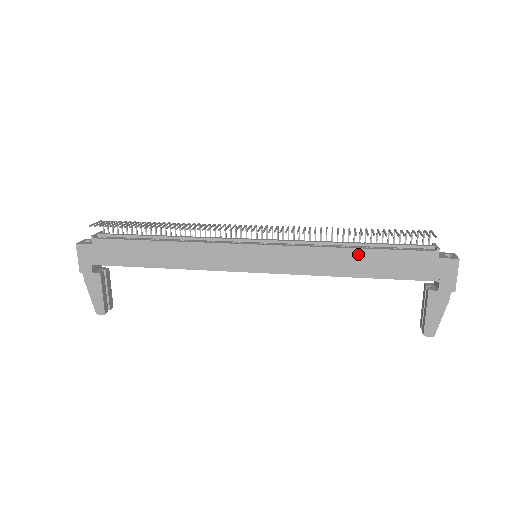
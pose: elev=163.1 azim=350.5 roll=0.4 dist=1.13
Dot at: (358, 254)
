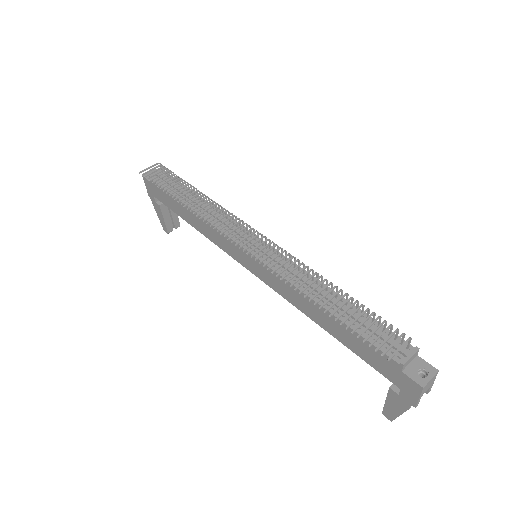
Dot at: (327, 315)
